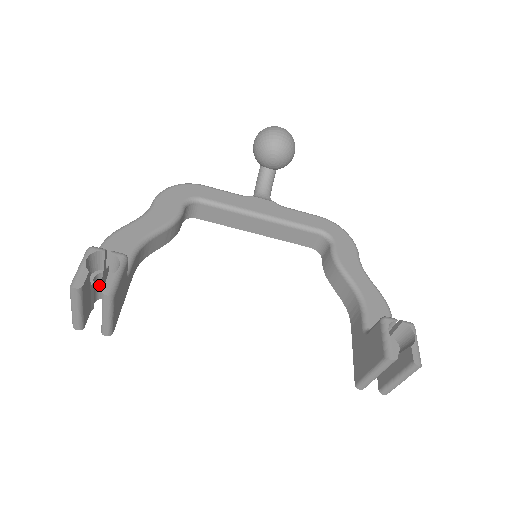
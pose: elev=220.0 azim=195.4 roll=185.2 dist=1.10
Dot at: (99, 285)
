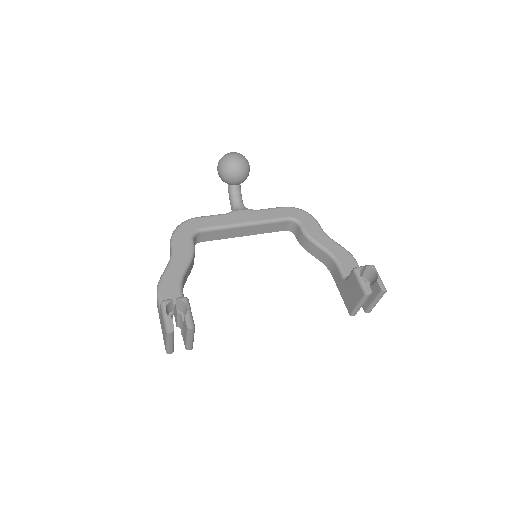
Dot at: occluded
